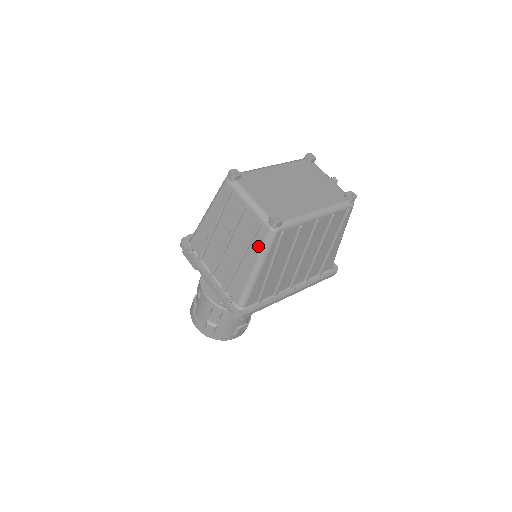
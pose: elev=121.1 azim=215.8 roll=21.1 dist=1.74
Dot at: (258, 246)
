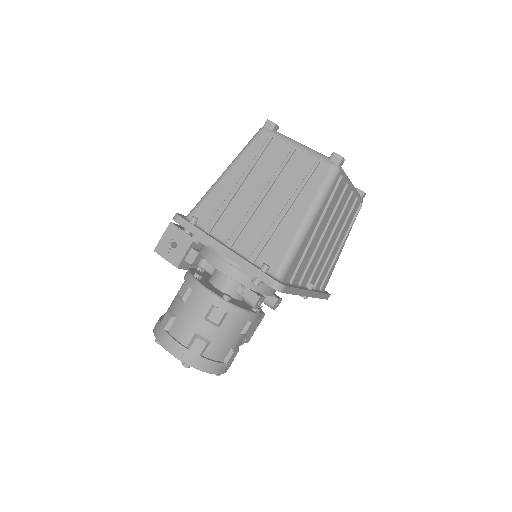
Dot at: (314, 188)
